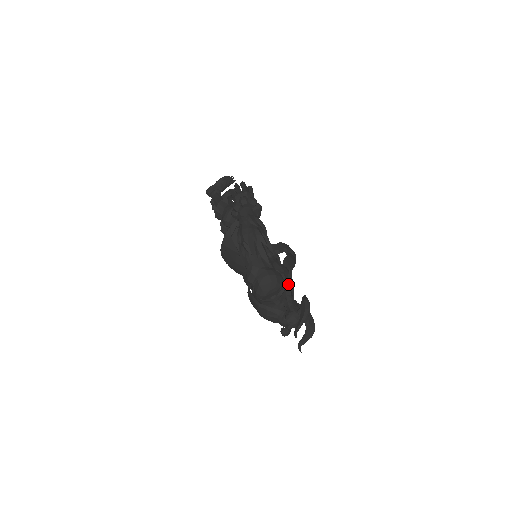
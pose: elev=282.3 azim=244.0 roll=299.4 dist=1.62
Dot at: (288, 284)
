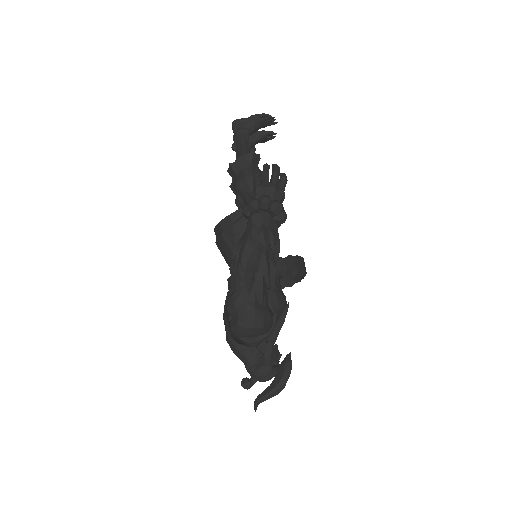
Dot at: (277, 326)
